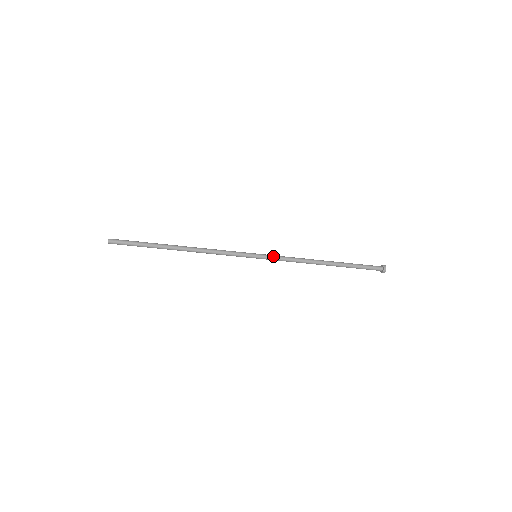
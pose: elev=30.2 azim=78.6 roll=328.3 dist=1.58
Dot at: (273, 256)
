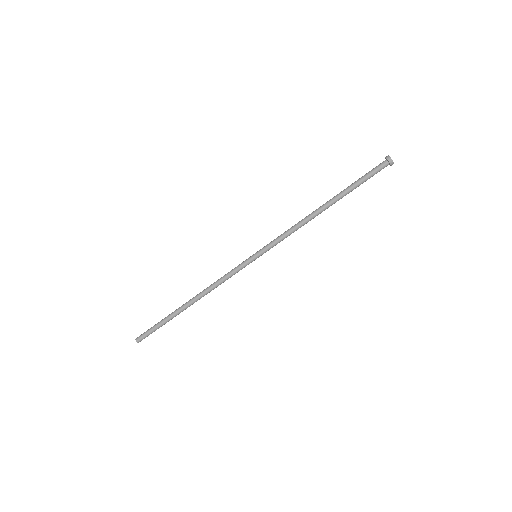
Dot at: (270, 243)
